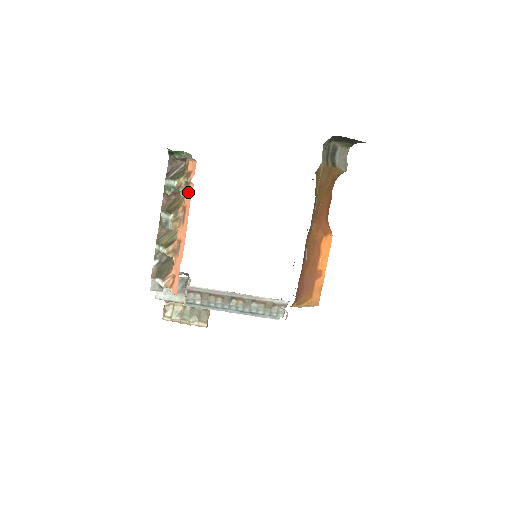
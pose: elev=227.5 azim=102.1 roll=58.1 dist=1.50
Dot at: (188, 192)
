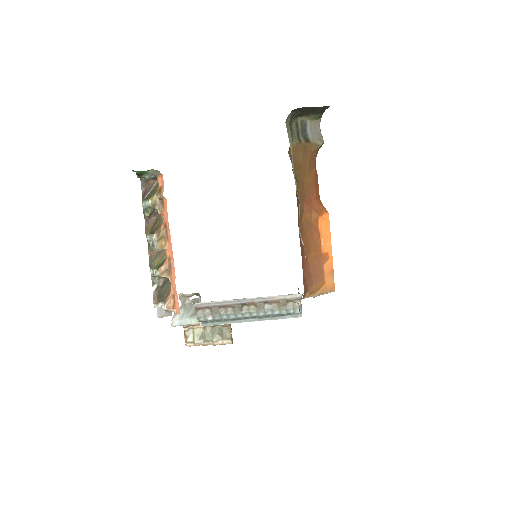
Dot at: (164, 208)
